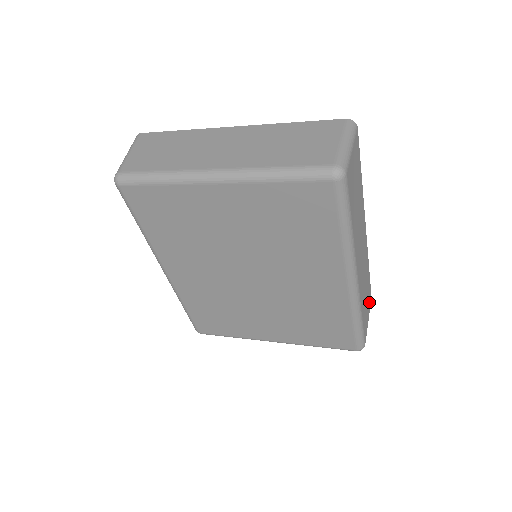
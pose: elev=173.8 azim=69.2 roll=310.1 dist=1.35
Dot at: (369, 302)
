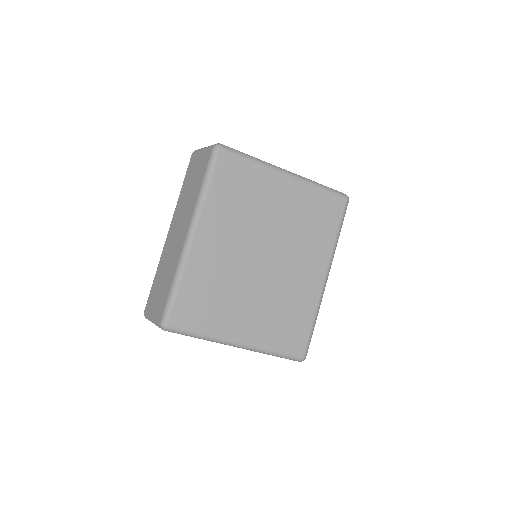
Dot at: occluded
